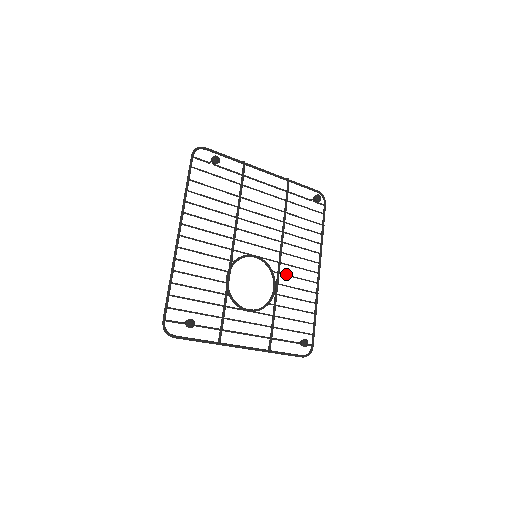
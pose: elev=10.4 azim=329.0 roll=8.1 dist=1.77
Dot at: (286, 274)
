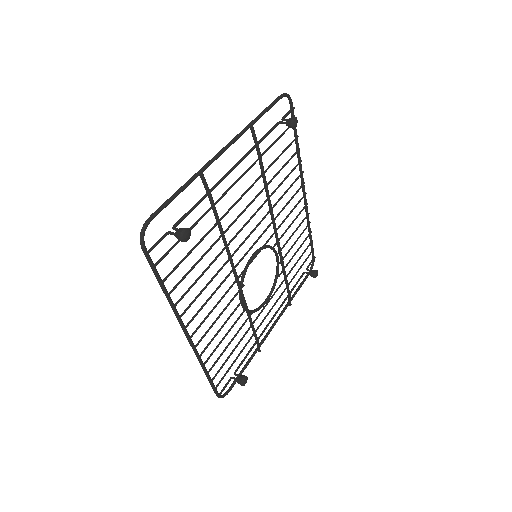
Dot at: (283, 234)
